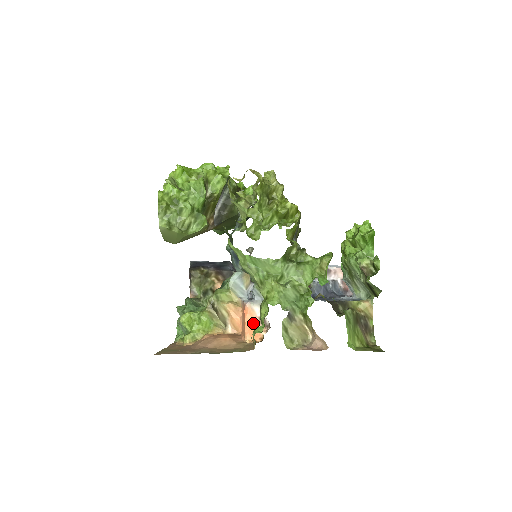
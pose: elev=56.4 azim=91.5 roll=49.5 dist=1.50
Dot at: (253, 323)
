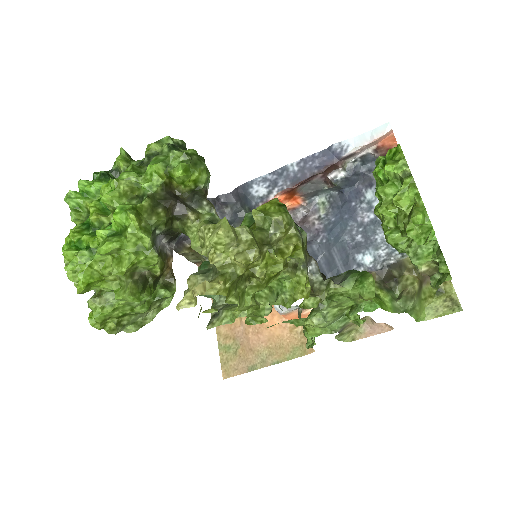
Dot at: (296, 315)
